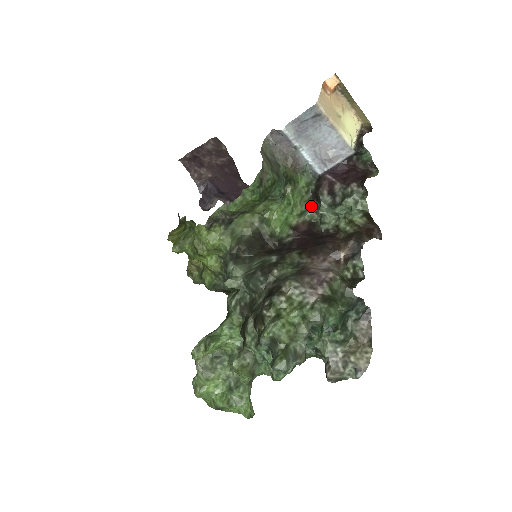
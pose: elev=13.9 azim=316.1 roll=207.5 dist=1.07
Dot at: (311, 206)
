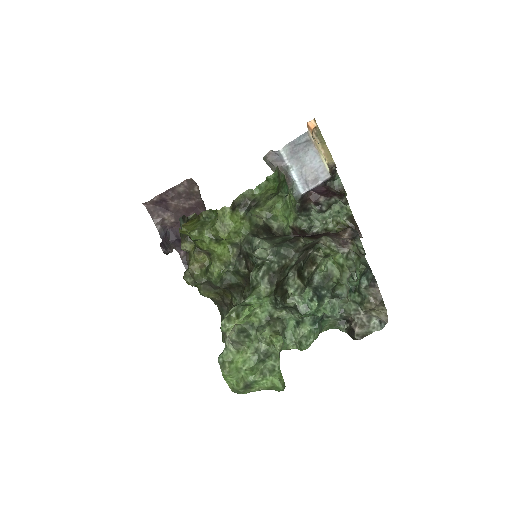
Dot at: (299, 216)
